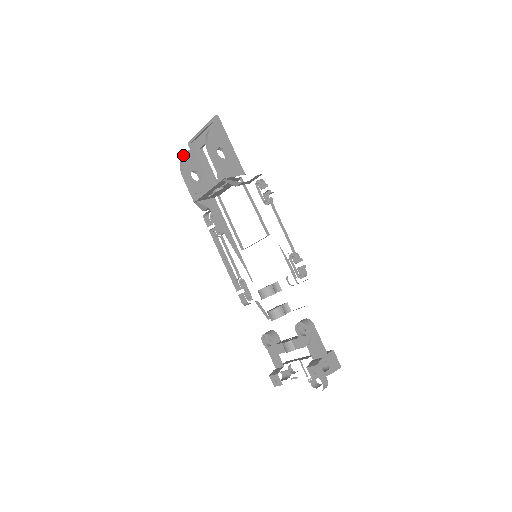
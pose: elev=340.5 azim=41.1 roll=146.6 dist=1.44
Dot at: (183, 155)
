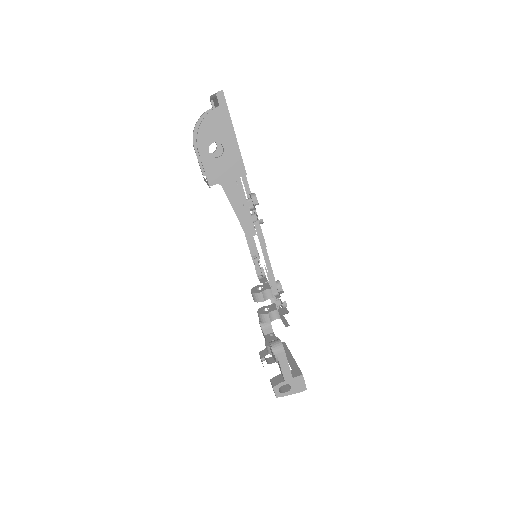
Dot at: (198, 119)
